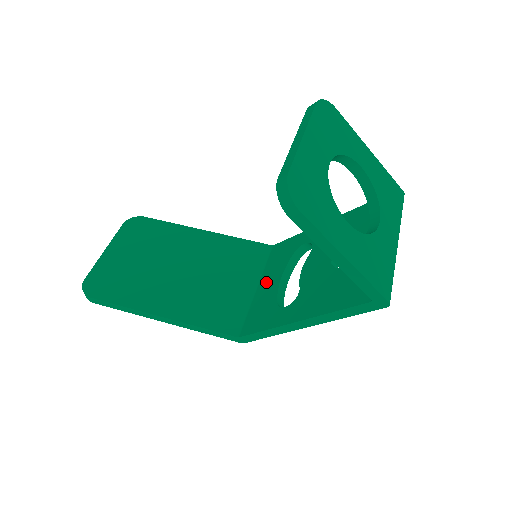
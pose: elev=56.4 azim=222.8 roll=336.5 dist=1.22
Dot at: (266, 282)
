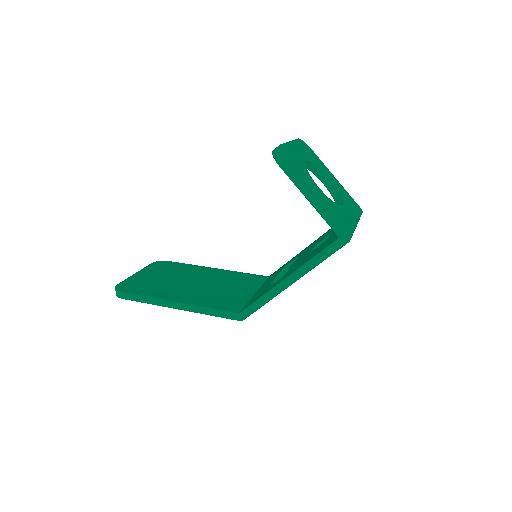
Dot at: occluded
